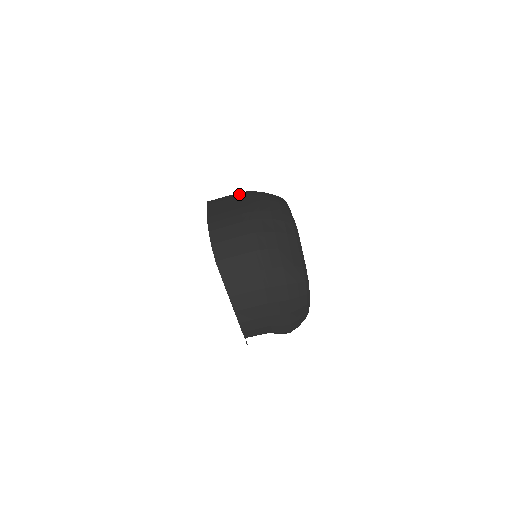
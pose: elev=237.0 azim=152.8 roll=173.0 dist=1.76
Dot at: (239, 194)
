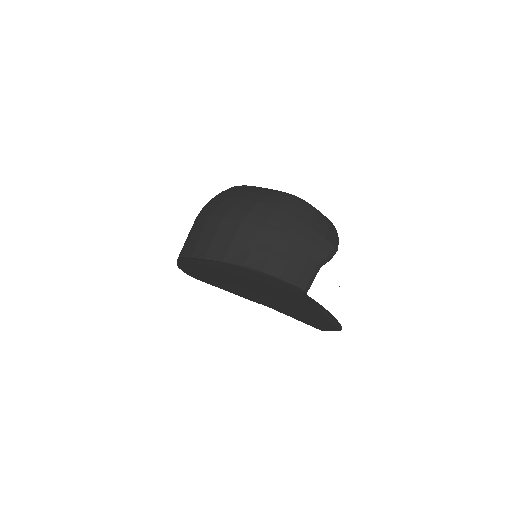
Dot at: occluded
